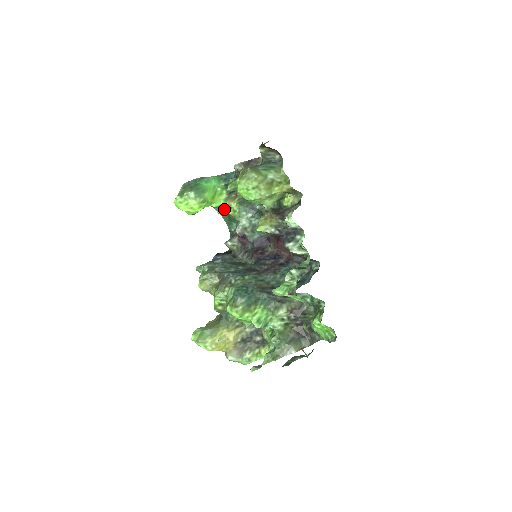
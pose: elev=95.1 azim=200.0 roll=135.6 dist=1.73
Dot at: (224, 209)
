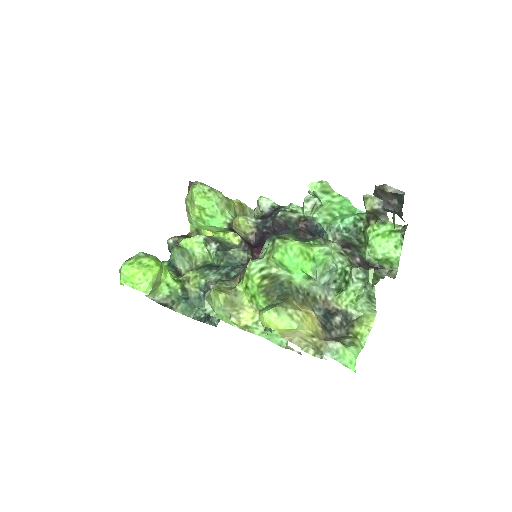
Dot at: (181, 284)
